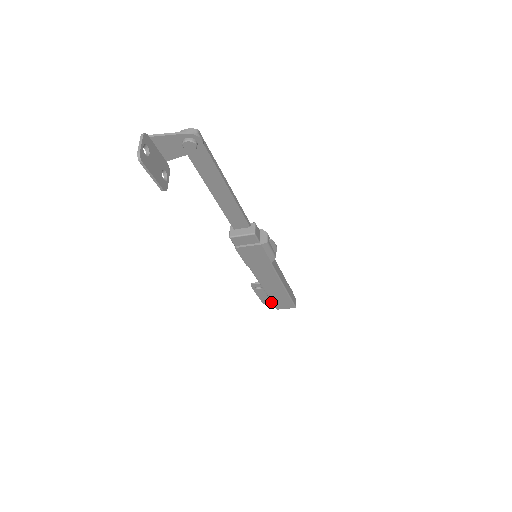
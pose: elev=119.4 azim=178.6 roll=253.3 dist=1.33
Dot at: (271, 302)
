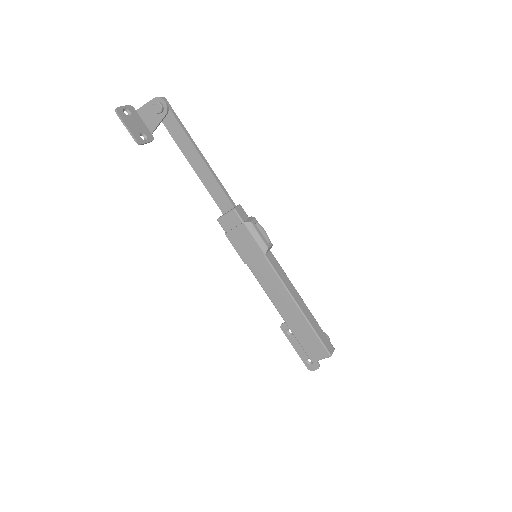
Dot at: (315, 365)
